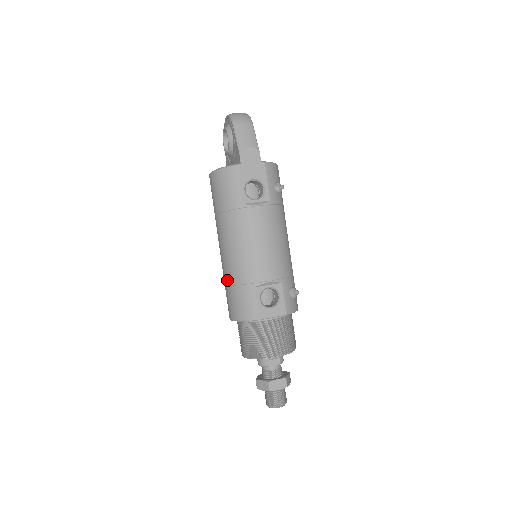
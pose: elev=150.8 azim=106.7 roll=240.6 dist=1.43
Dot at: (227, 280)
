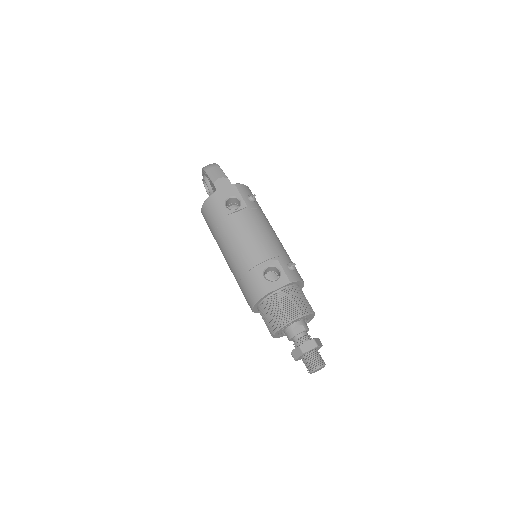
Dot at: (237, 278)
